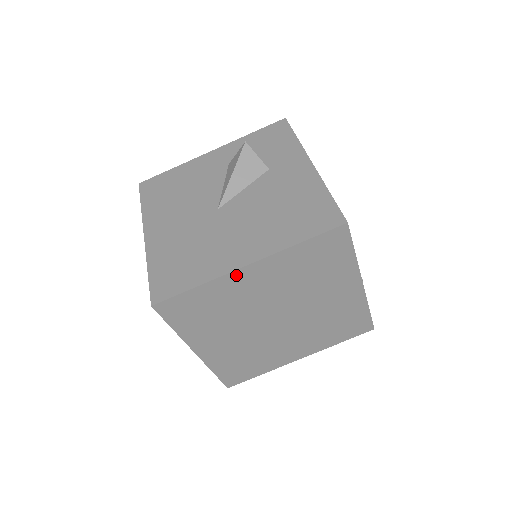
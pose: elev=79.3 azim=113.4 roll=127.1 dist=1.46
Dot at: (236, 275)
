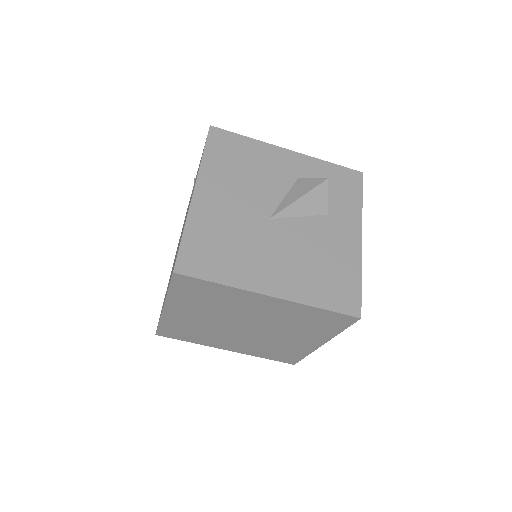
Dot at: (255, 295)
